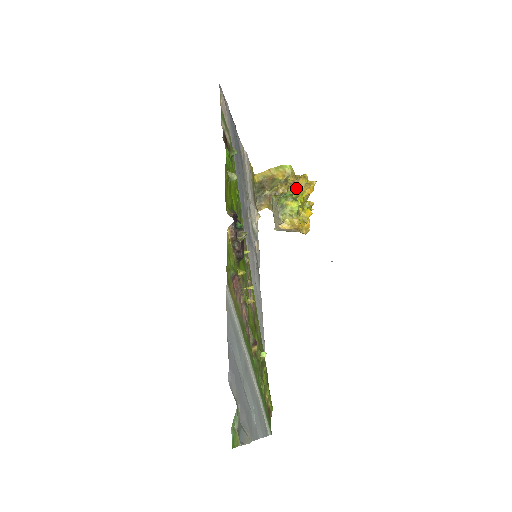
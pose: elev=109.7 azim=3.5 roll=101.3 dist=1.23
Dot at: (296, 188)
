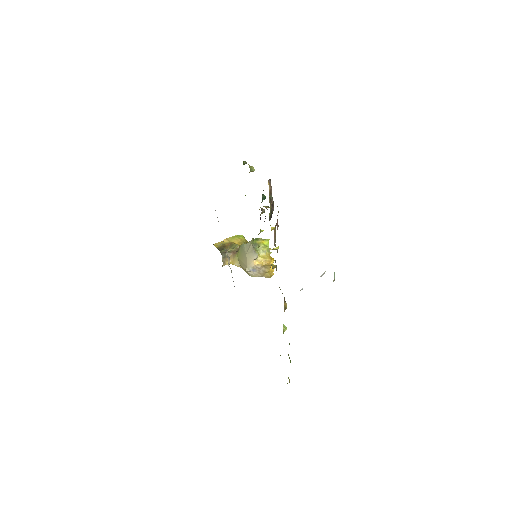
Dot at: occluded
